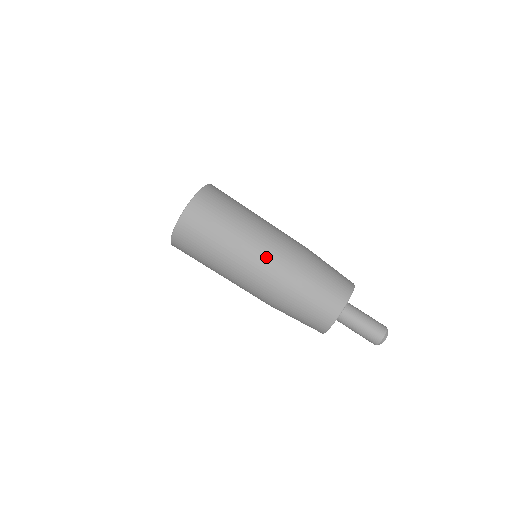
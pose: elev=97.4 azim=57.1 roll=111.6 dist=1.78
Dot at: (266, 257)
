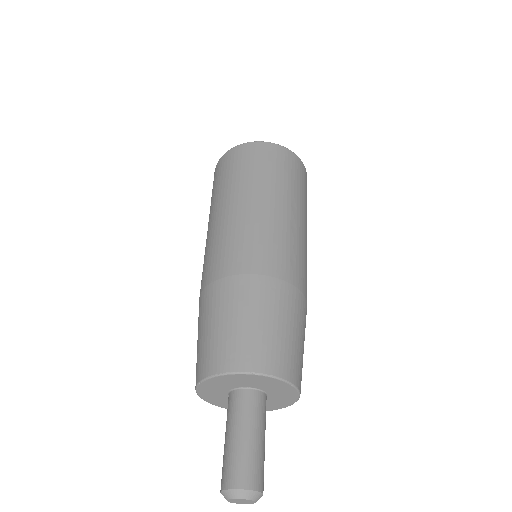
Dot at: (300, 252)
